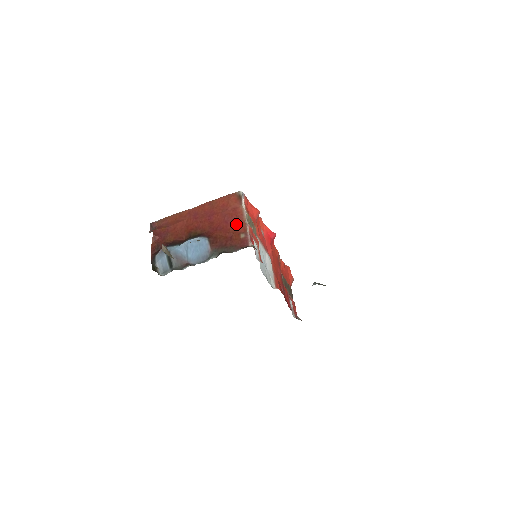
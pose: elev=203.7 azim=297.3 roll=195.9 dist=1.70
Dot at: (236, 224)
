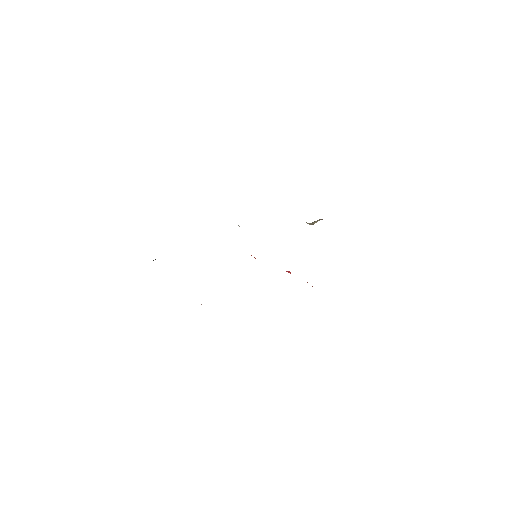
Dot at: occluded
